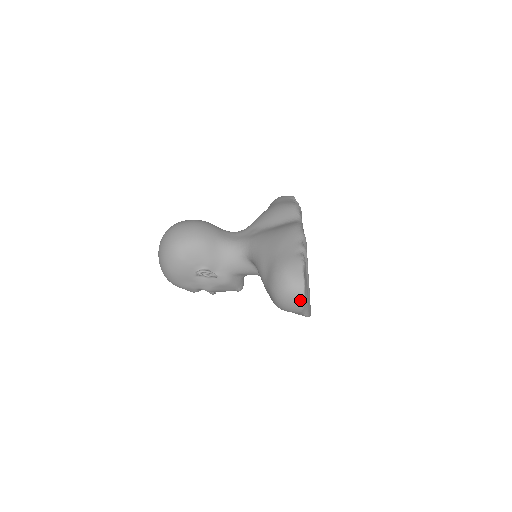
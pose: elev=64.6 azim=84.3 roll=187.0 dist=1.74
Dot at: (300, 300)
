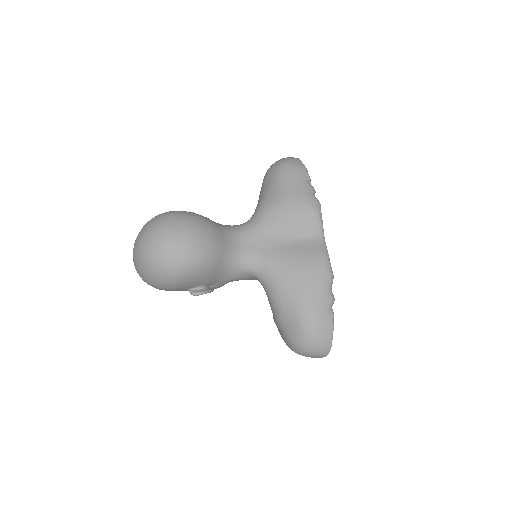
Dot at: (320, 357)
